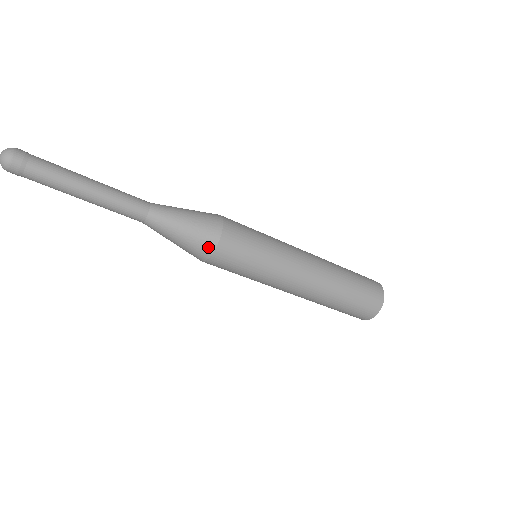
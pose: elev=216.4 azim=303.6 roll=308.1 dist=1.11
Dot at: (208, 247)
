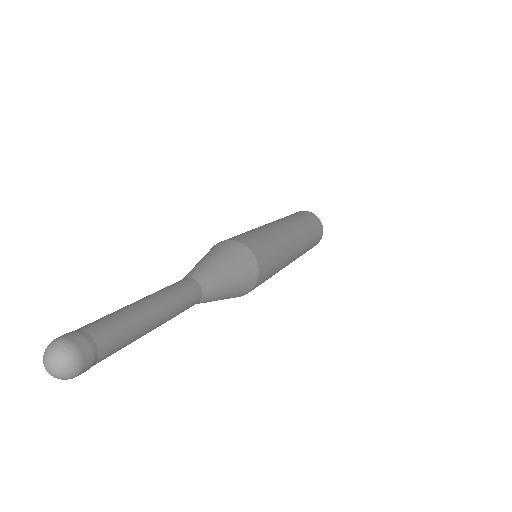
Dot at: occluded
